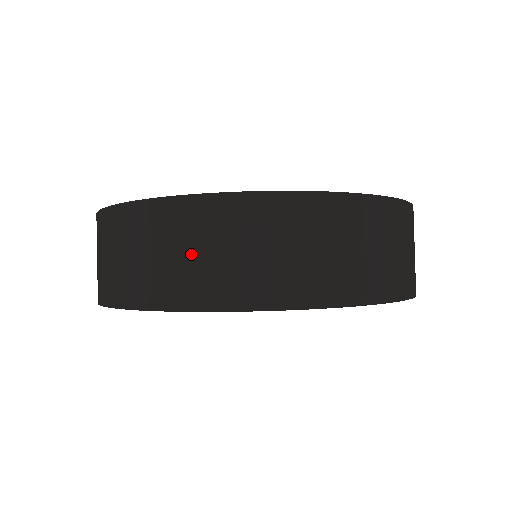
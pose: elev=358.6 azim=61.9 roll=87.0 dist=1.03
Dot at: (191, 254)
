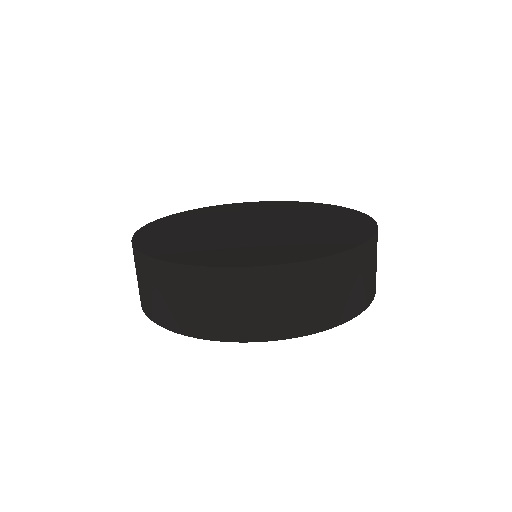
Dot at: (340, 291)
